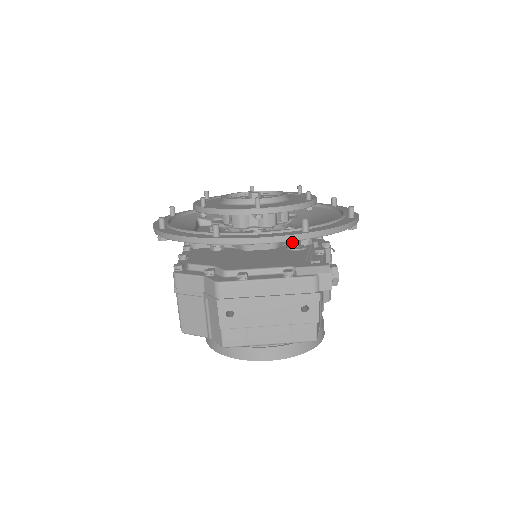
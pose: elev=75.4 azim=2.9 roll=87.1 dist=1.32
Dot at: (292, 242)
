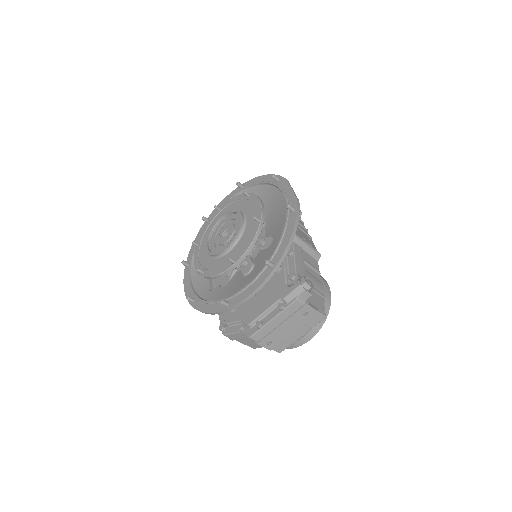
Dot at: occluded
